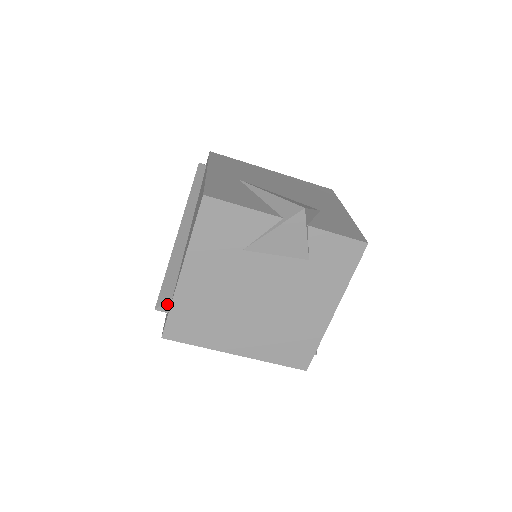
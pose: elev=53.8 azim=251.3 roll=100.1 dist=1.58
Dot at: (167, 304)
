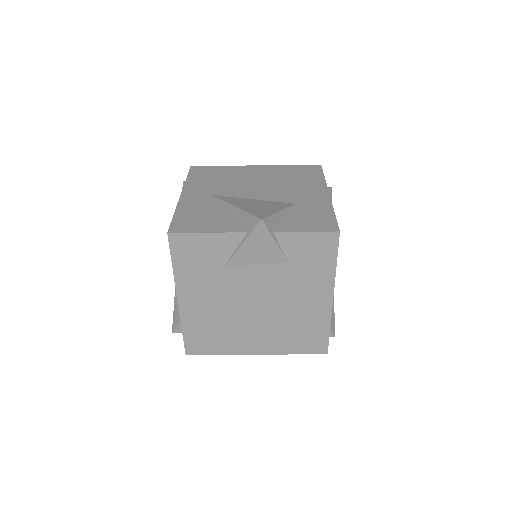
Dot at: (180, 326)
